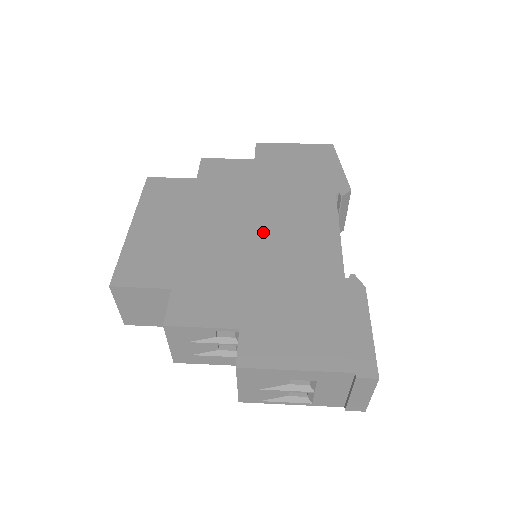
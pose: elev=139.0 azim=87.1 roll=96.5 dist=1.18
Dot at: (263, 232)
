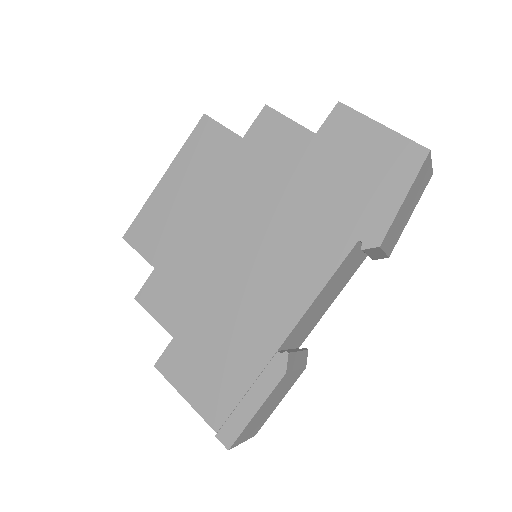
Dot at: (251, 252)
